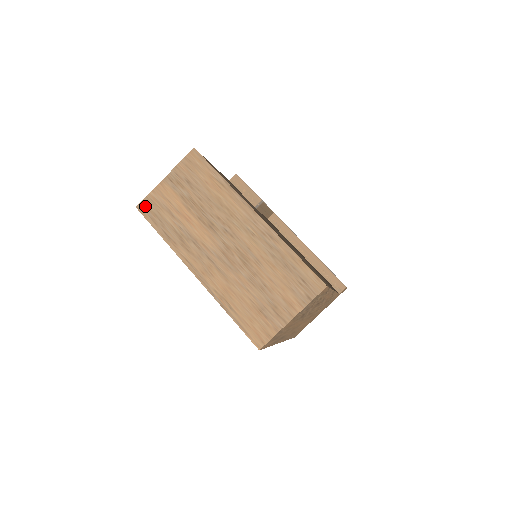
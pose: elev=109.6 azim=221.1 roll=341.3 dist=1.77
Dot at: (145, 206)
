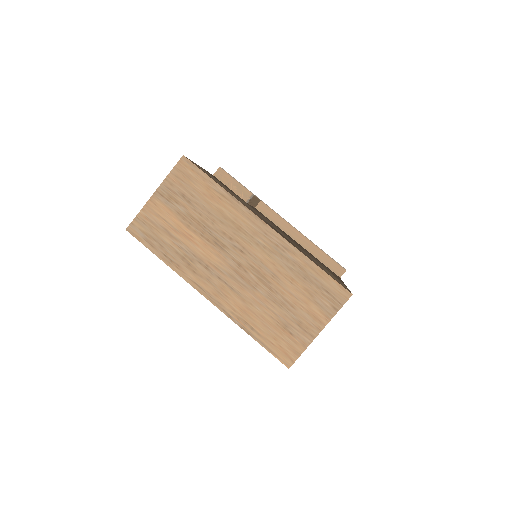
Dot at: (136, 227)
